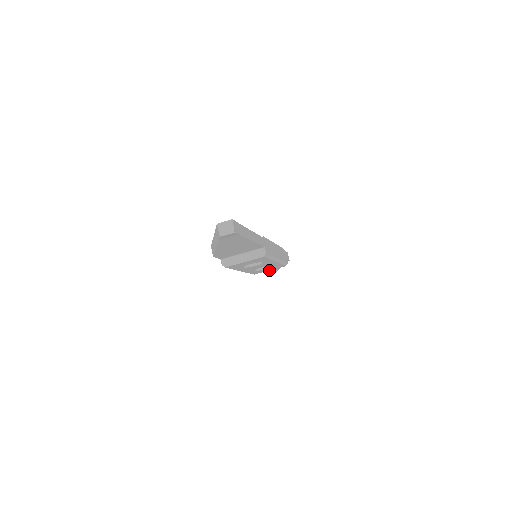
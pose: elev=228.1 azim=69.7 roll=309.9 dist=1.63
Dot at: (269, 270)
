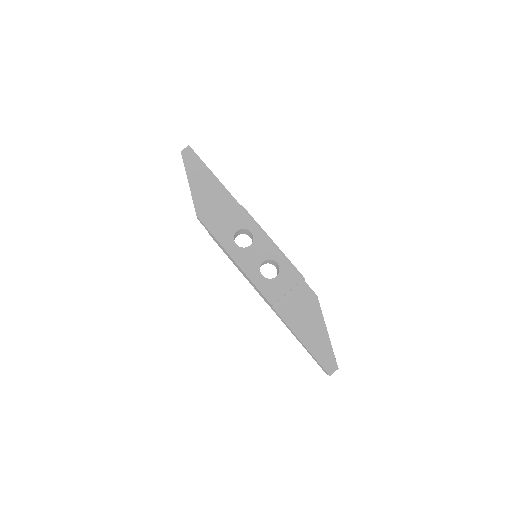
Dot at: occluded
